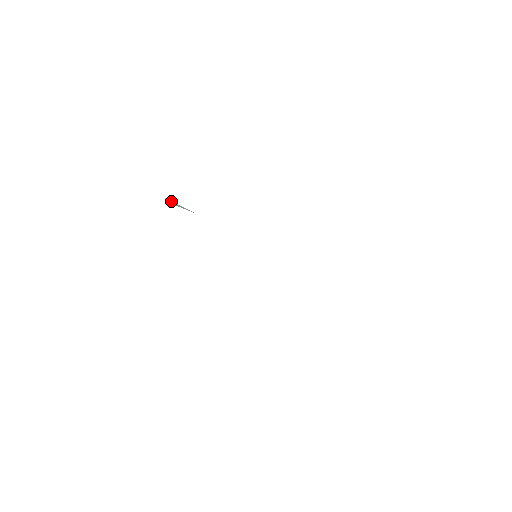
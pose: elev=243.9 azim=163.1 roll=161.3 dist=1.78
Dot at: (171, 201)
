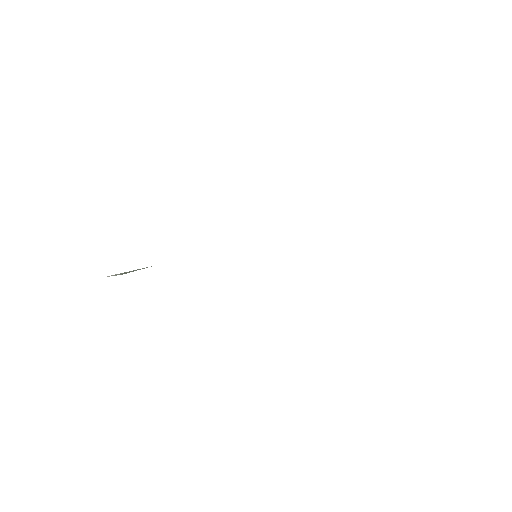
Dot at: (115, 275)
